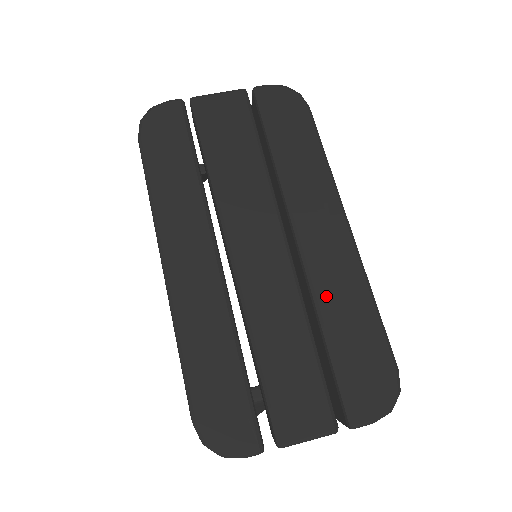
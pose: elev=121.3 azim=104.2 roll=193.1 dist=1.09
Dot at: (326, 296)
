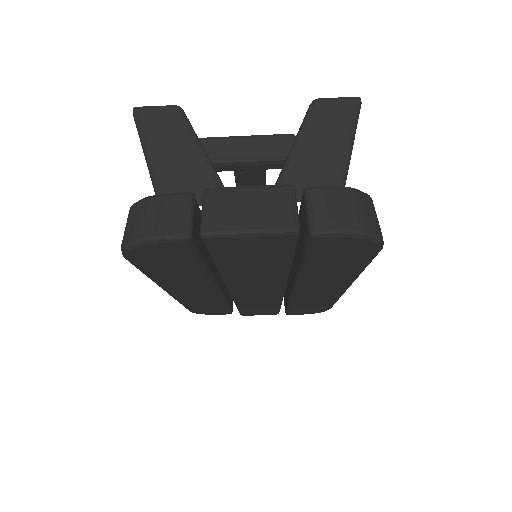
Dot at: (301, 301)
